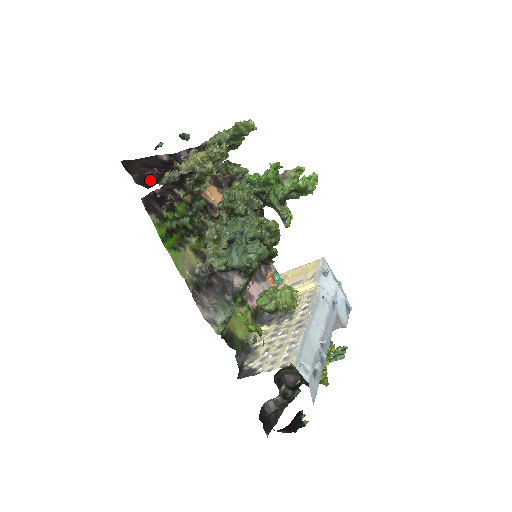
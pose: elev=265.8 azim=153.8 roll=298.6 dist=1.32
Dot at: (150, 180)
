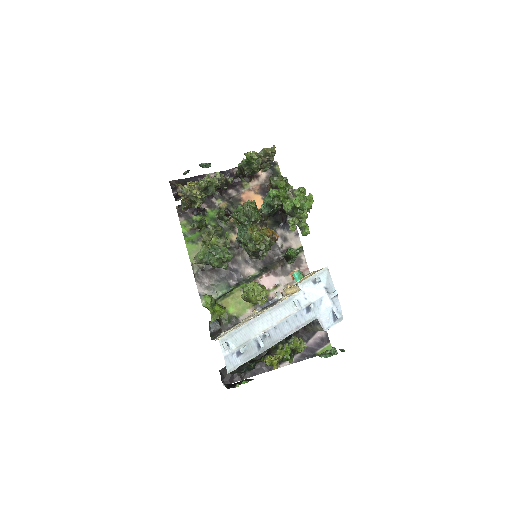
Dot at: occluded
